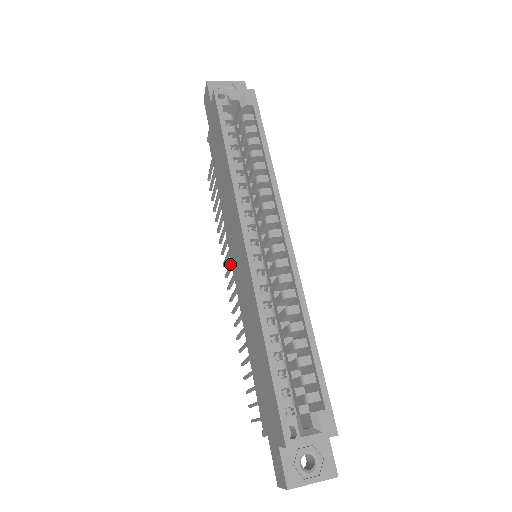
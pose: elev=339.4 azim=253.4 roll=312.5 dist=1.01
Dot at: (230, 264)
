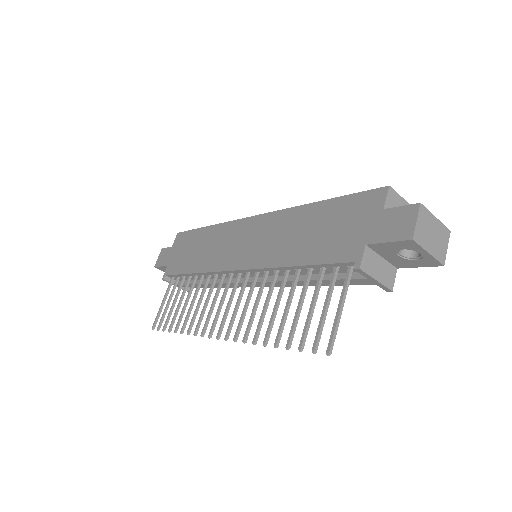
Dot at: (221, 299)
